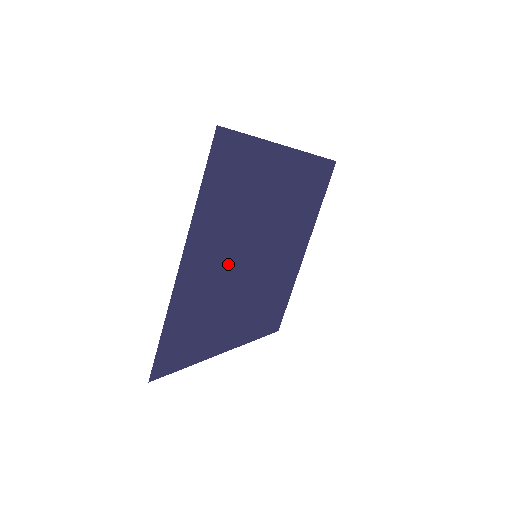
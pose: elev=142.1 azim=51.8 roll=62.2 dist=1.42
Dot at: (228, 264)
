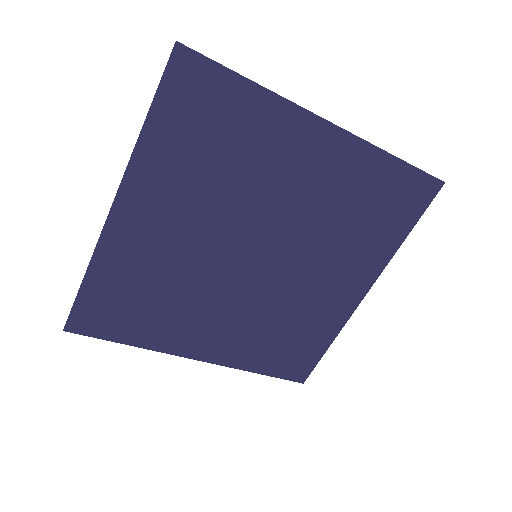
Dot at: (201, 244)
